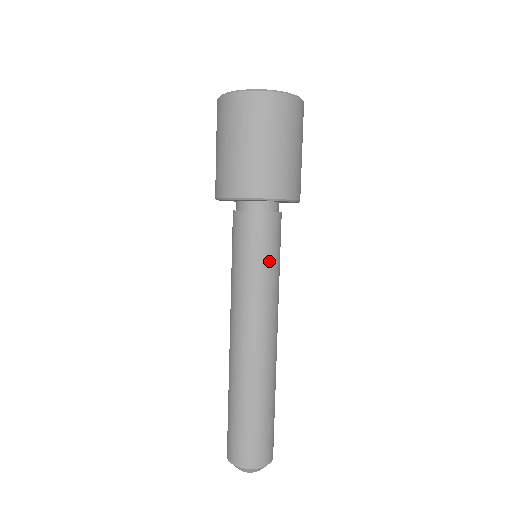
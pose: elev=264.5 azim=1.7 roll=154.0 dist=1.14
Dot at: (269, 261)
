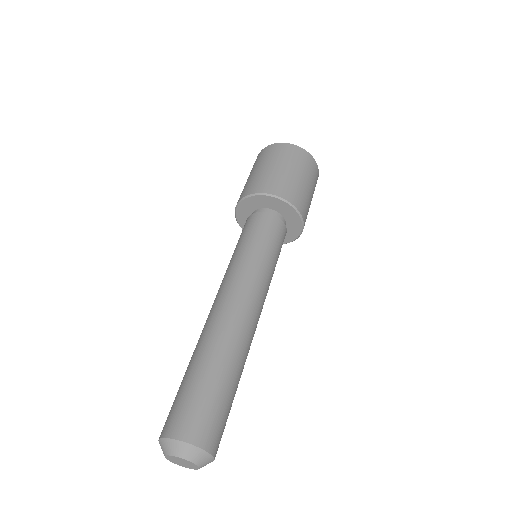
Dot at: (270, 251)
